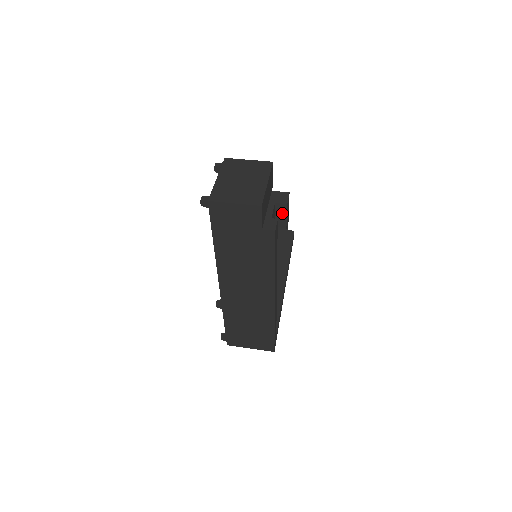
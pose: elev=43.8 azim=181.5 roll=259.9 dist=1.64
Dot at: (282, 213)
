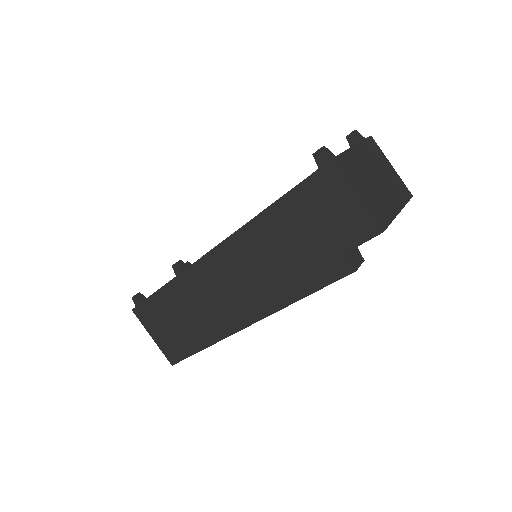
Dot at: occluded
